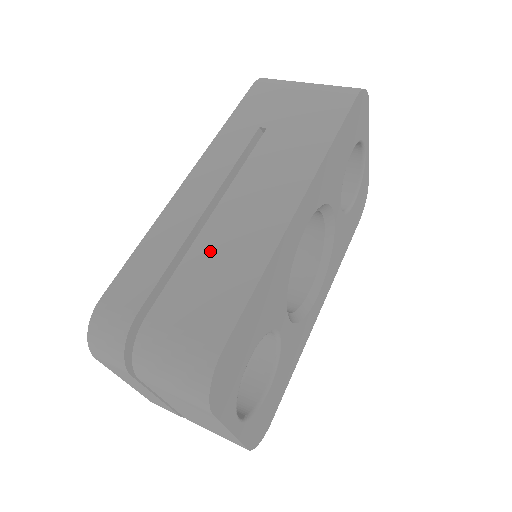
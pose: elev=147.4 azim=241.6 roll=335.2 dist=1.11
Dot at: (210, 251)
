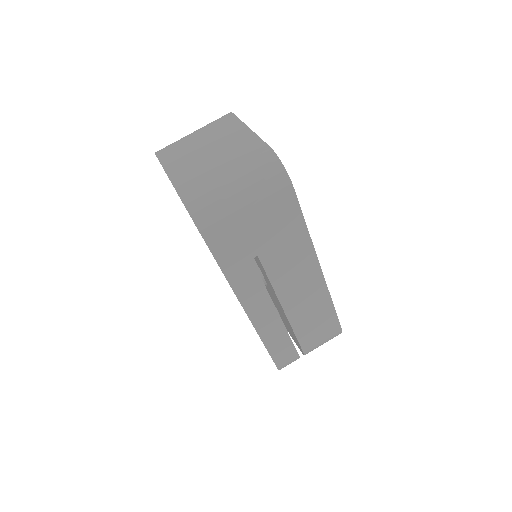
Dot at: (302, 319)
